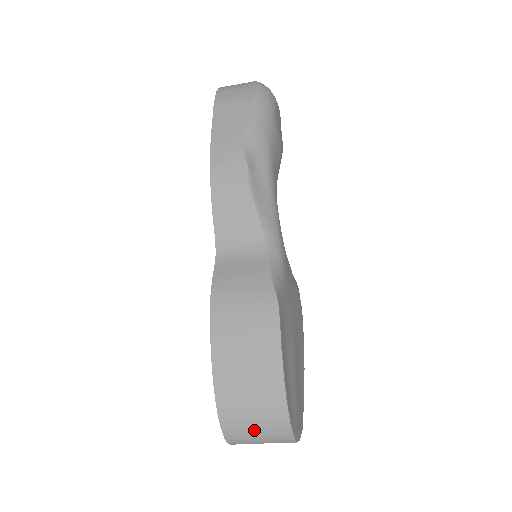
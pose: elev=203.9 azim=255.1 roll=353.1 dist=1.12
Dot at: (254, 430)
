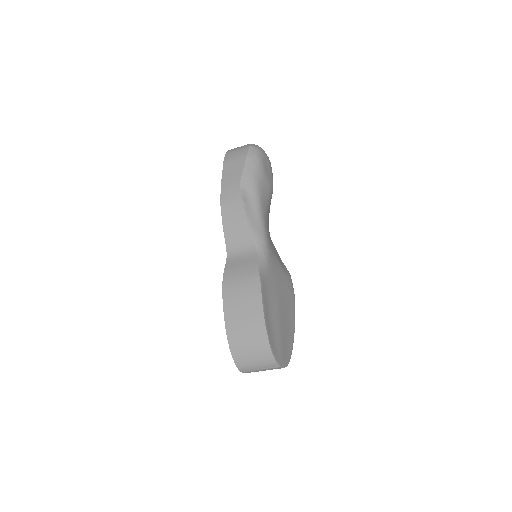
Dot at: (252, 359)
